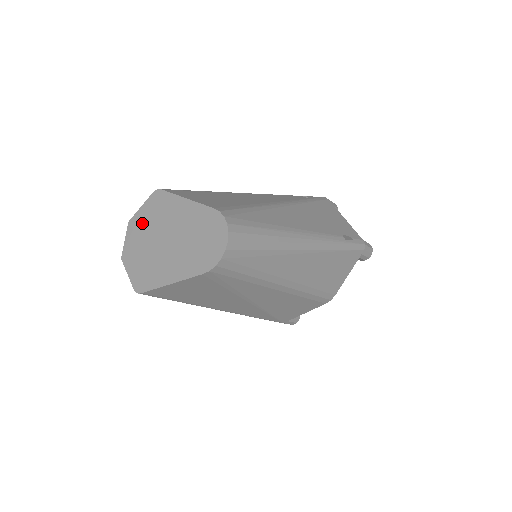
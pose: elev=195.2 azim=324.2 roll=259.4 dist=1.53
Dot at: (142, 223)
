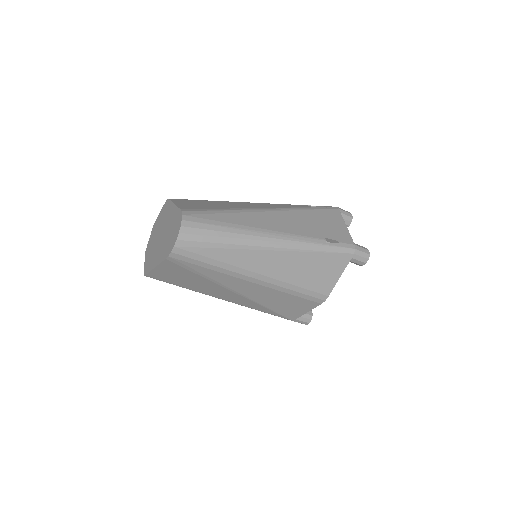
Dot at: (157, 224)
